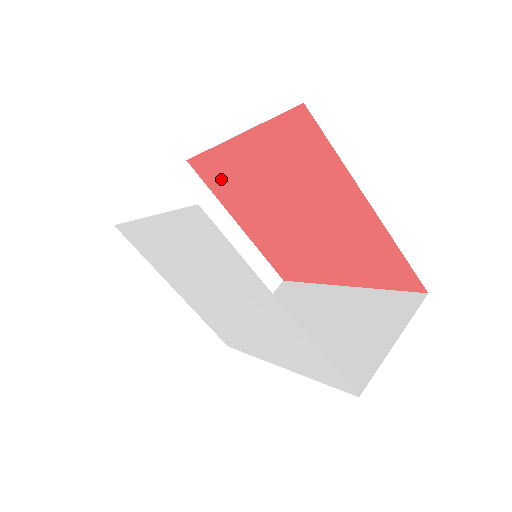
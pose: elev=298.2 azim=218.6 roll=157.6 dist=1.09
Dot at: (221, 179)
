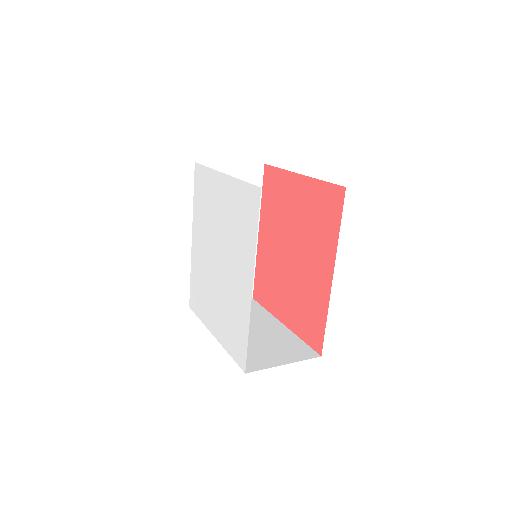
Dot at: (265, 283)
